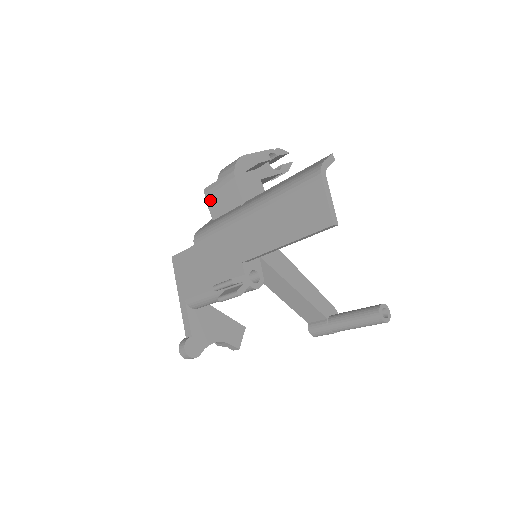
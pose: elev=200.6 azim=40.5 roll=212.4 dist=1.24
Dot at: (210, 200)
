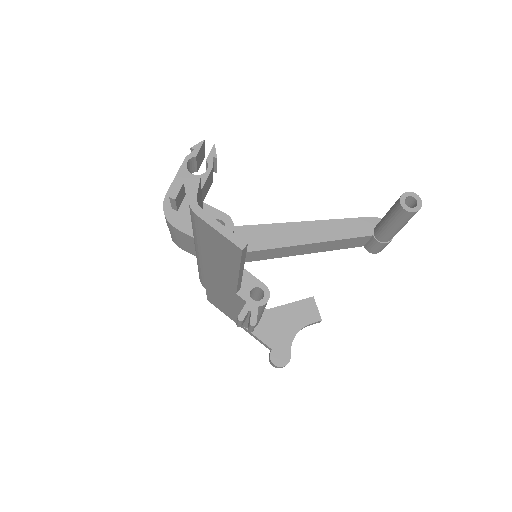
Dot at: (182, 247)
